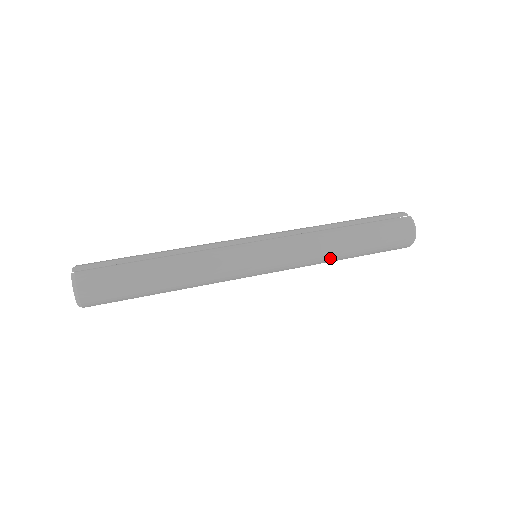
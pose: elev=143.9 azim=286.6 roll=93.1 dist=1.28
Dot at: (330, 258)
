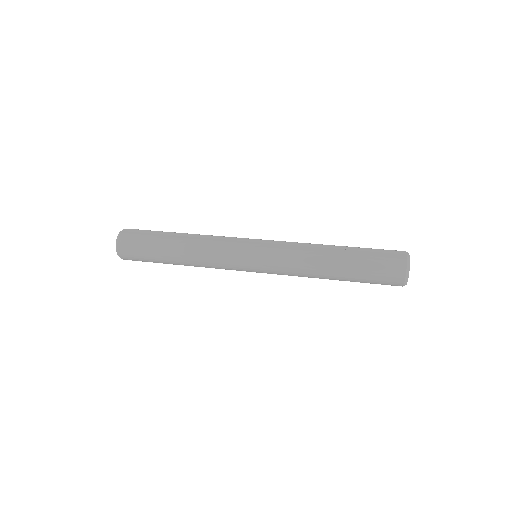
Dot at: (316, 273)
